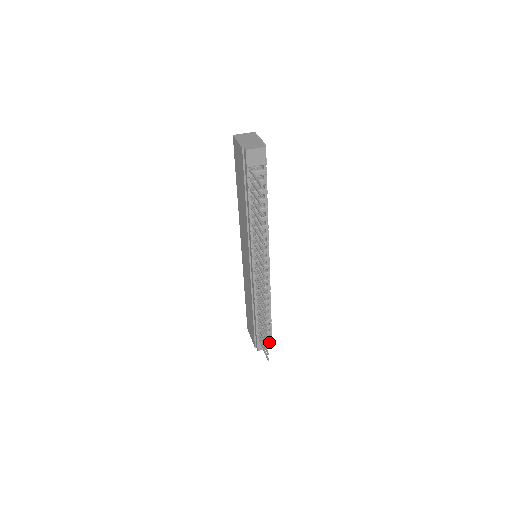
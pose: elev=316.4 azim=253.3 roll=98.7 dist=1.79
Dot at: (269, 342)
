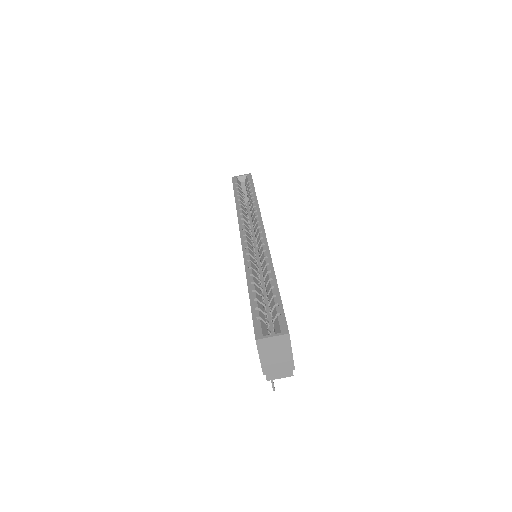
Dot at: occluded
